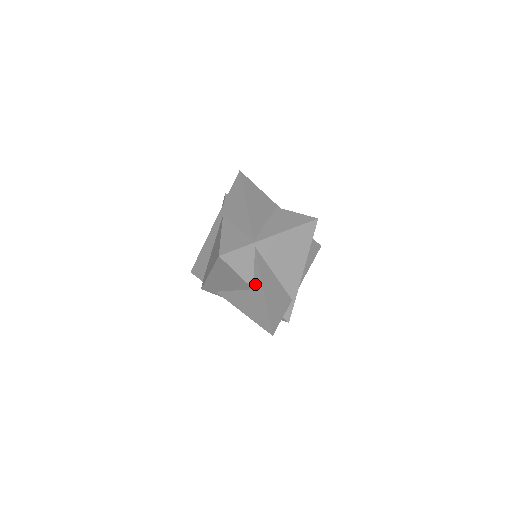
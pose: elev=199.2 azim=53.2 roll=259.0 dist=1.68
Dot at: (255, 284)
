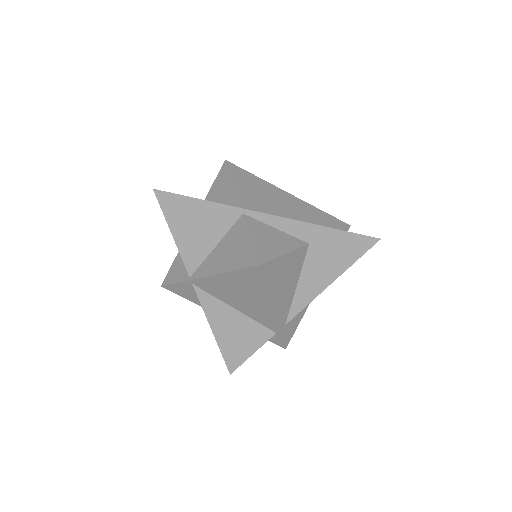
Dot at: occluded
